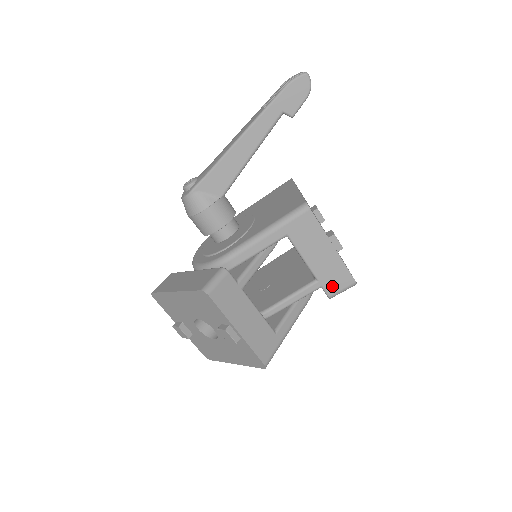
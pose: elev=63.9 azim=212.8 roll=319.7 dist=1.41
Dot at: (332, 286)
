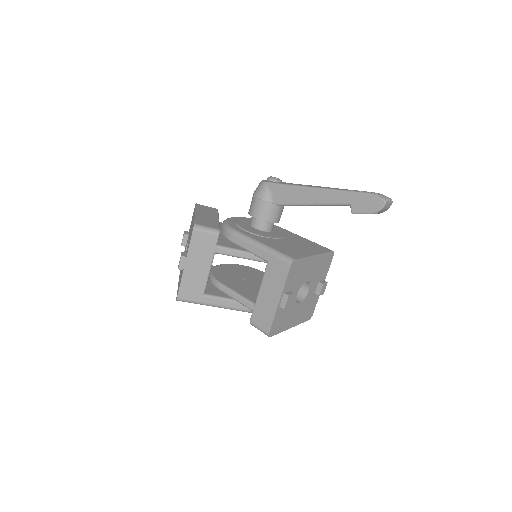
Dot at: (257, 318)
